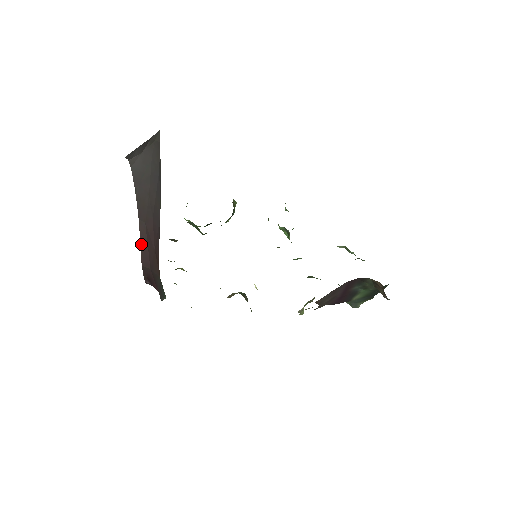
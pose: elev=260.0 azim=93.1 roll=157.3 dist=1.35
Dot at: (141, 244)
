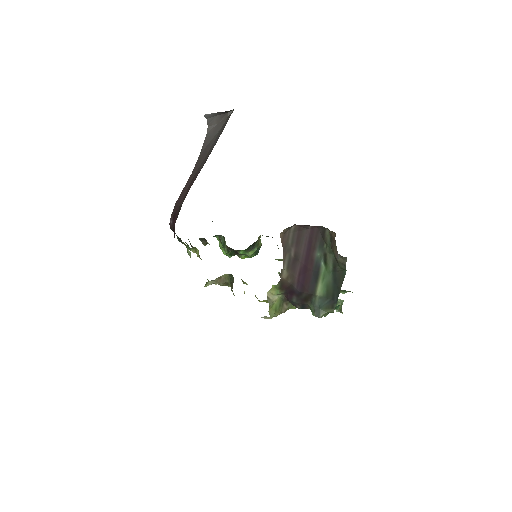
Dot at: (184, 188)
